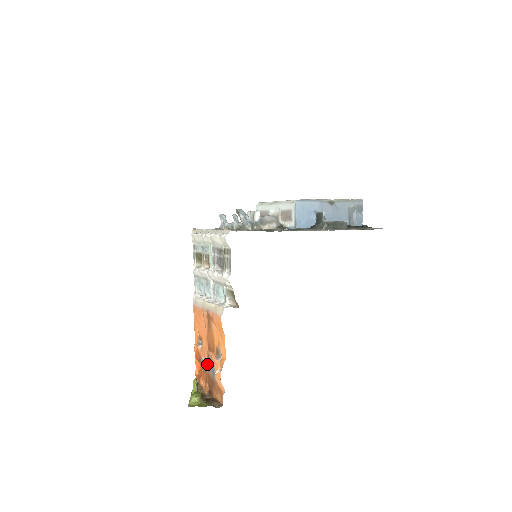
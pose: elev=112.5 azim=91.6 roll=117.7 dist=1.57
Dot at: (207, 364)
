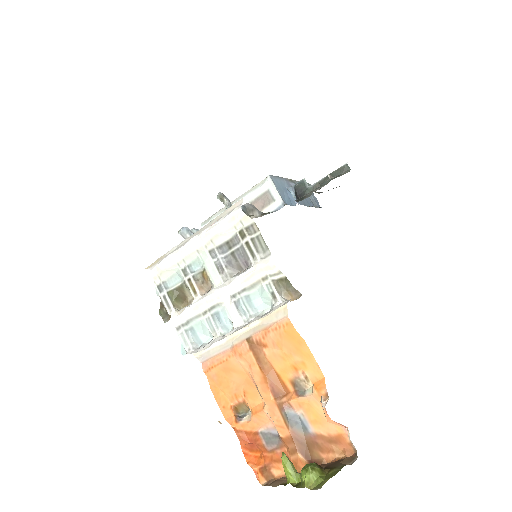
Dot at: (285, 422)
